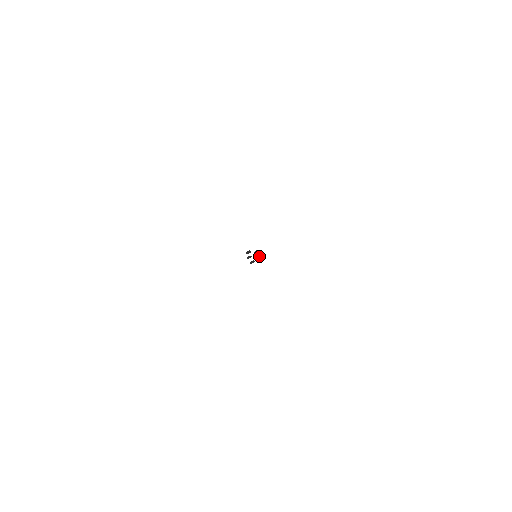
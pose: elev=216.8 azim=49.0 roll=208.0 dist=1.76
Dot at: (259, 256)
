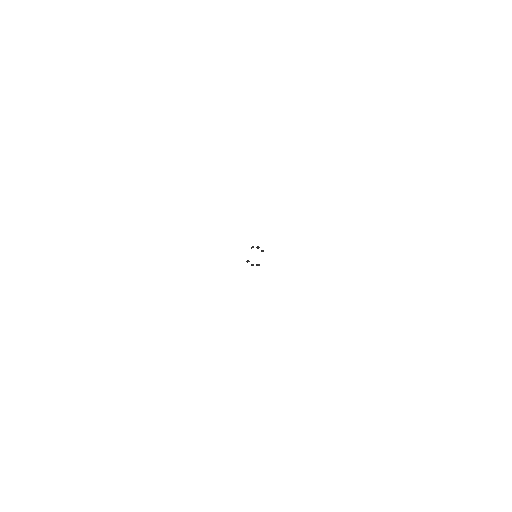
Dot at: (258, 248)
